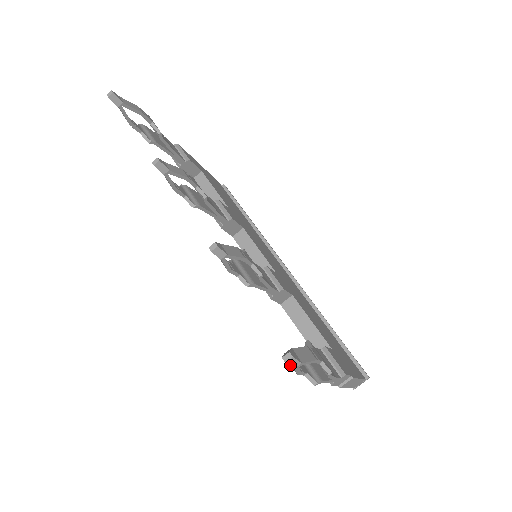
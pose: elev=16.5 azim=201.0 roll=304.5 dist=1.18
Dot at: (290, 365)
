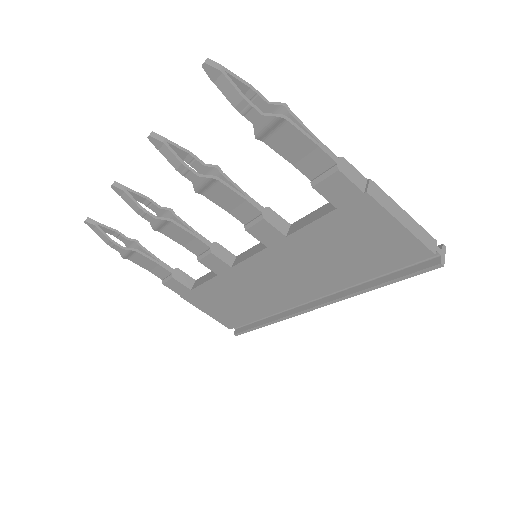
Dot at: (212, 66)
